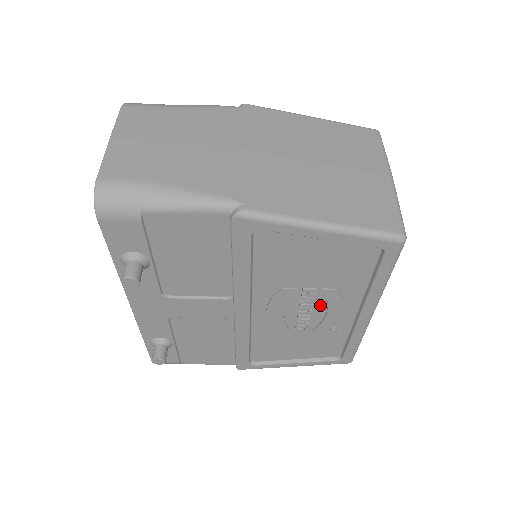
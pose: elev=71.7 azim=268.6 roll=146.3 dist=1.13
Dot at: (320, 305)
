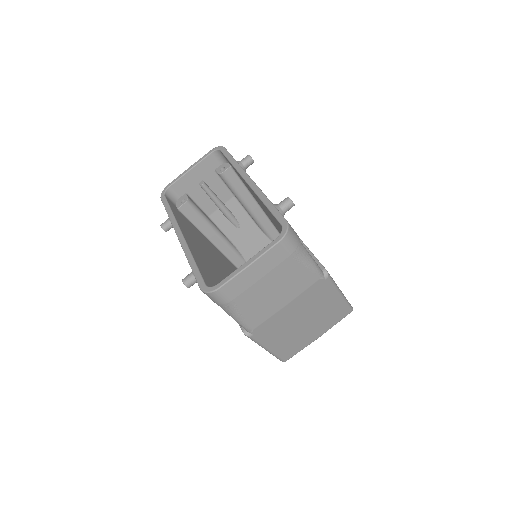
Dot at: occluded
